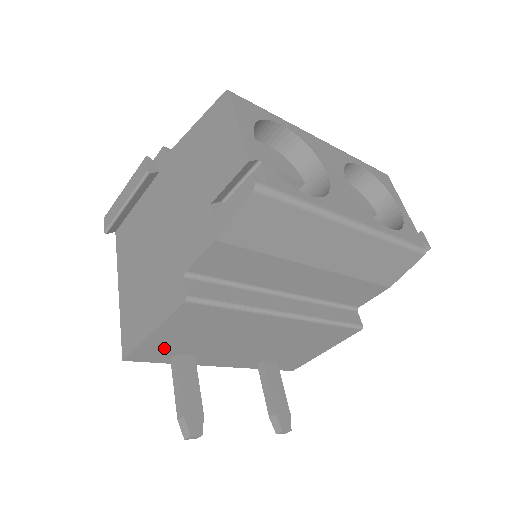
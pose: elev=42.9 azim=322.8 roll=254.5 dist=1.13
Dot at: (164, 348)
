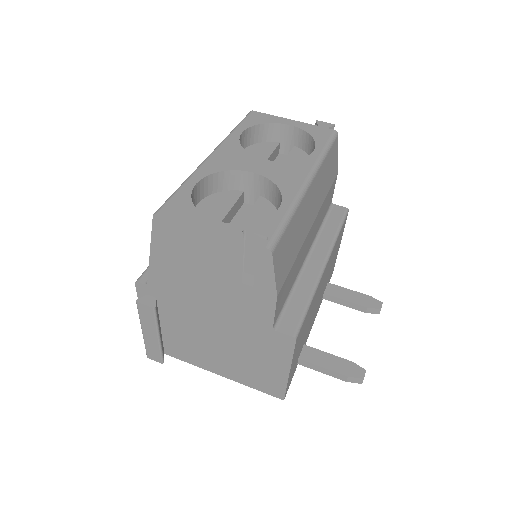
Dot at: (294, 366)
